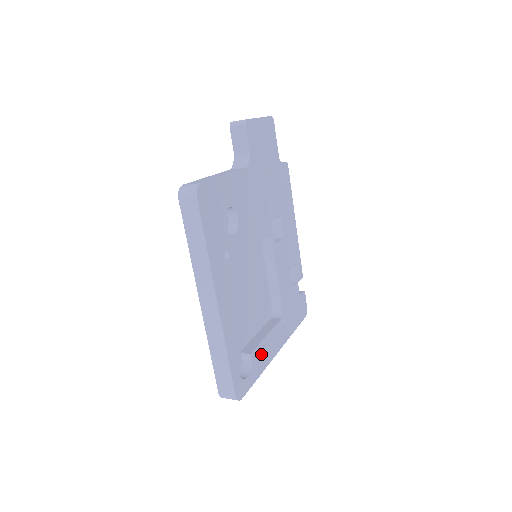
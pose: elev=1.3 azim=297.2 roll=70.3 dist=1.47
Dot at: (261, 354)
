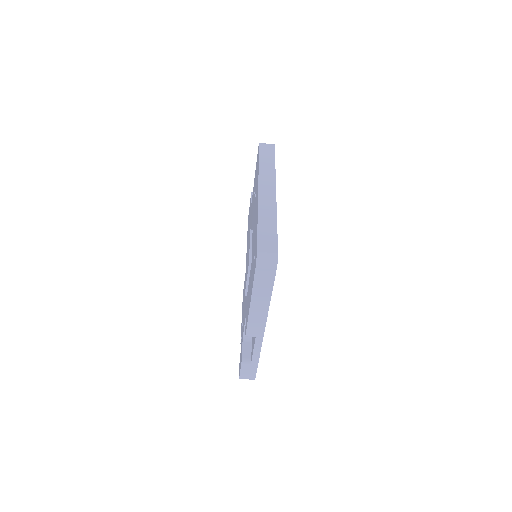
Dot at: occluded
